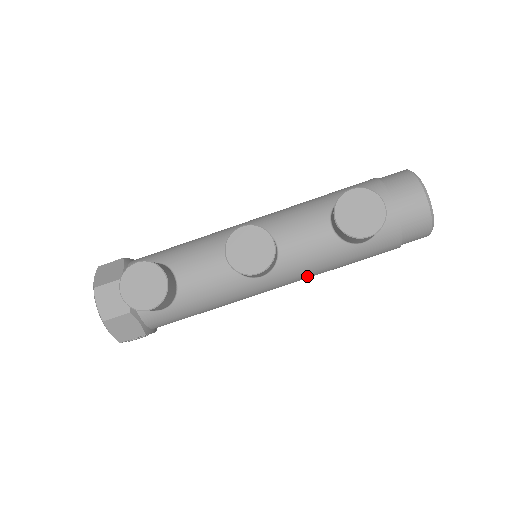
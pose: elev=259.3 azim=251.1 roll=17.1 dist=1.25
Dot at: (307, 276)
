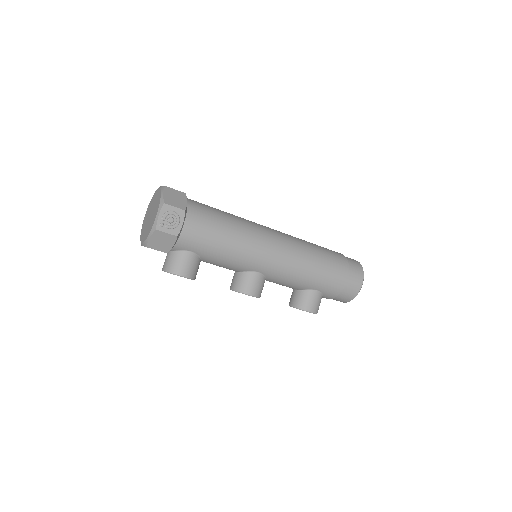
Dot at: occluded
